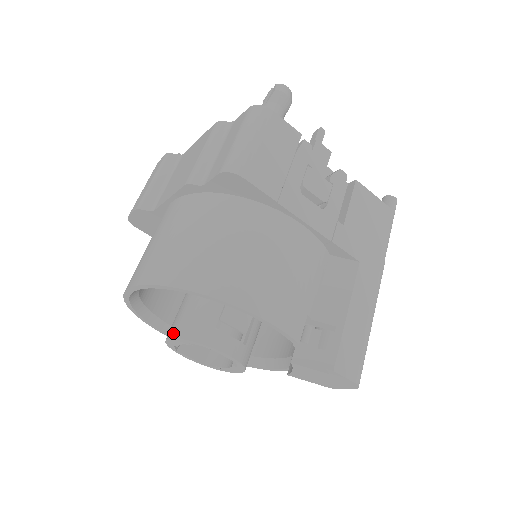
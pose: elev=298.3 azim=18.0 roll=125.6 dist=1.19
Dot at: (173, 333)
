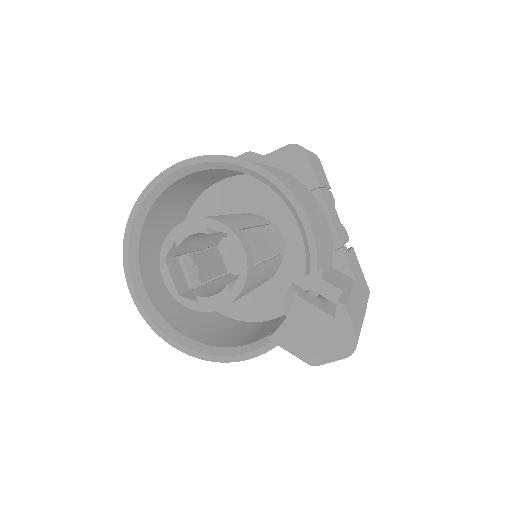
Dot at: (192, 218)
